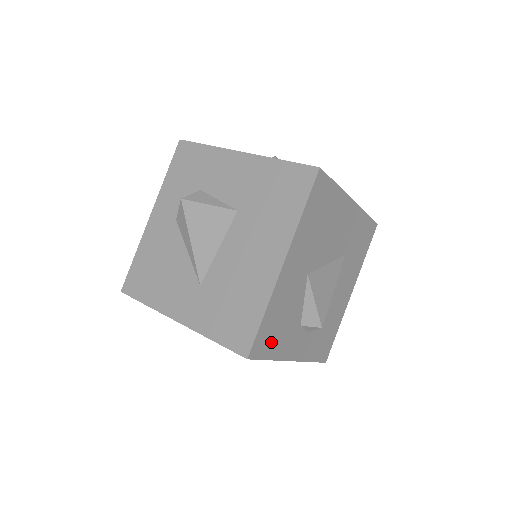
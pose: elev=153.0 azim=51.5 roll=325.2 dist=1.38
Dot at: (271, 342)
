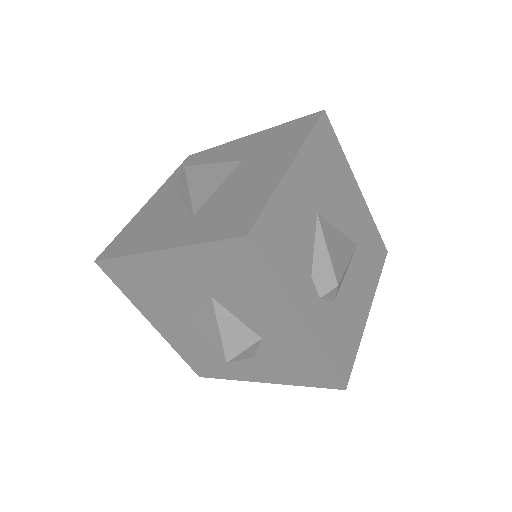
Dot at: (276, 252)
